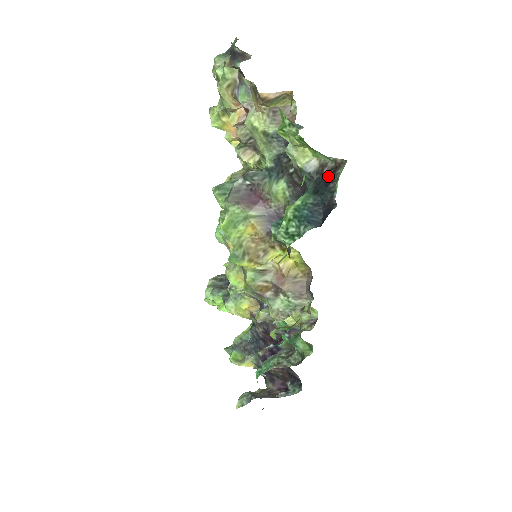
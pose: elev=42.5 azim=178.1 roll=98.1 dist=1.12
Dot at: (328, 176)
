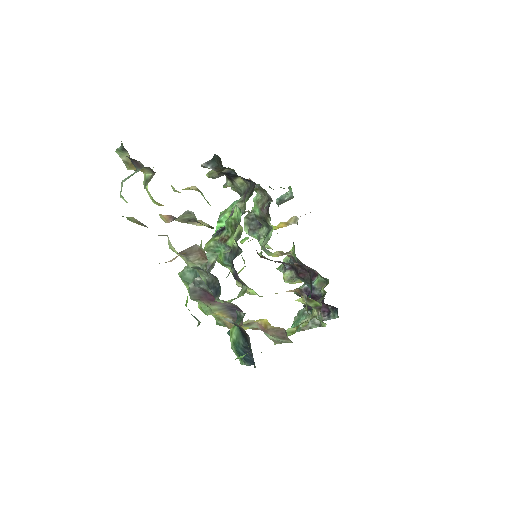
Dot at: (244, 334)
